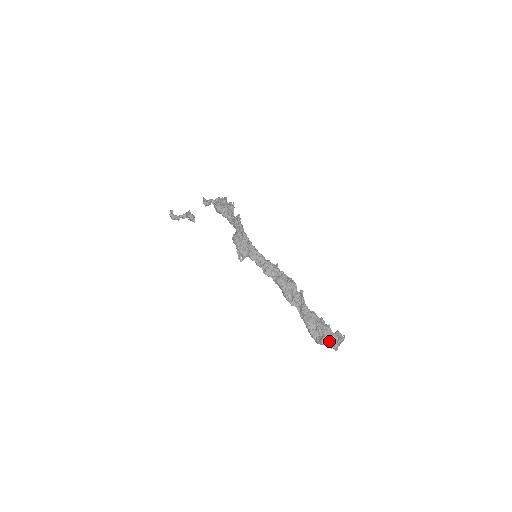
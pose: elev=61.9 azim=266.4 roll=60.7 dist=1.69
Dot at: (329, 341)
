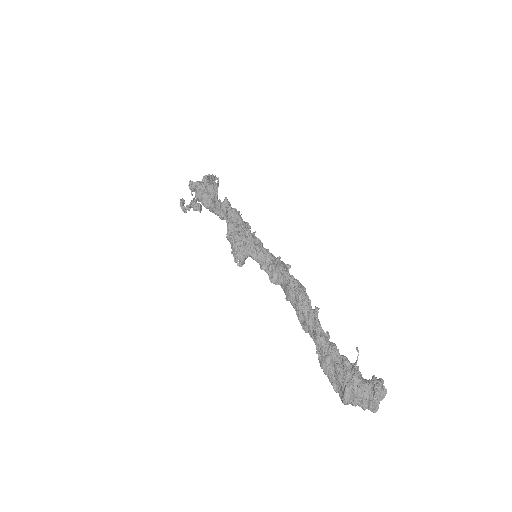
Dot at: (354, 401)
